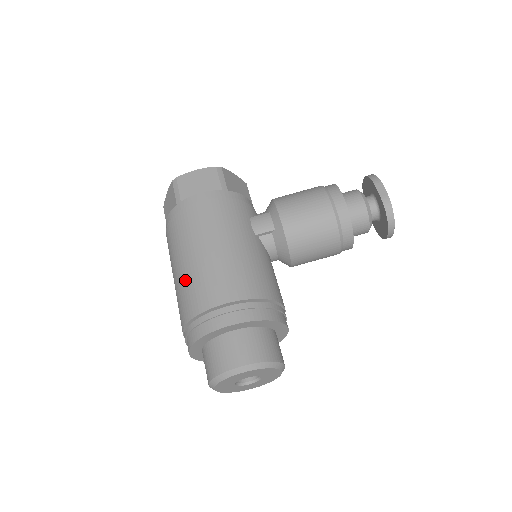
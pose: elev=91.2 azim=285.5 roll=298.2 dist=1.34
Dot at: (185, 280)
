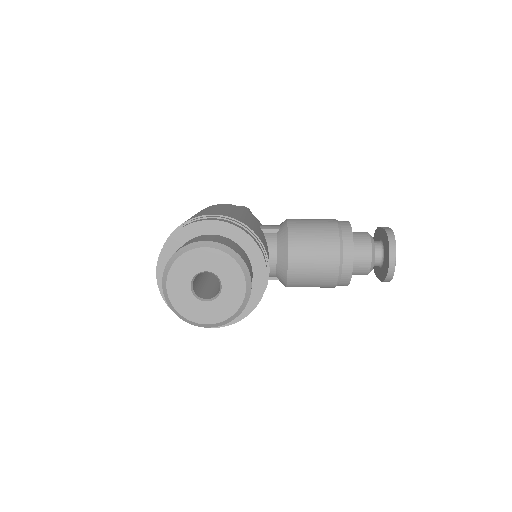
Dot at: occluded
